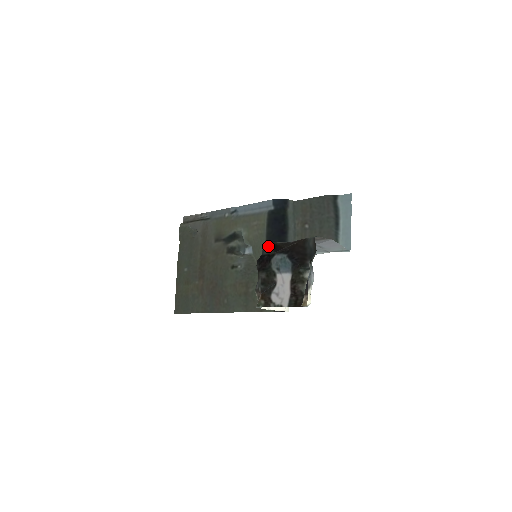
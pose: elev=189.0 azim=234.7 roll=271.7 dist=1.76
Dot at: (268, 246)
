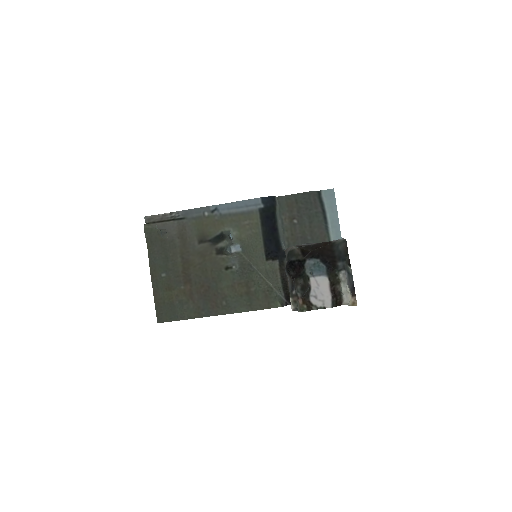
Dot at: (296, 252)
